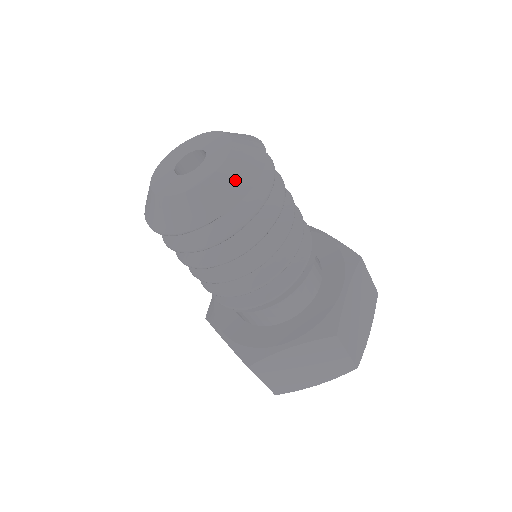
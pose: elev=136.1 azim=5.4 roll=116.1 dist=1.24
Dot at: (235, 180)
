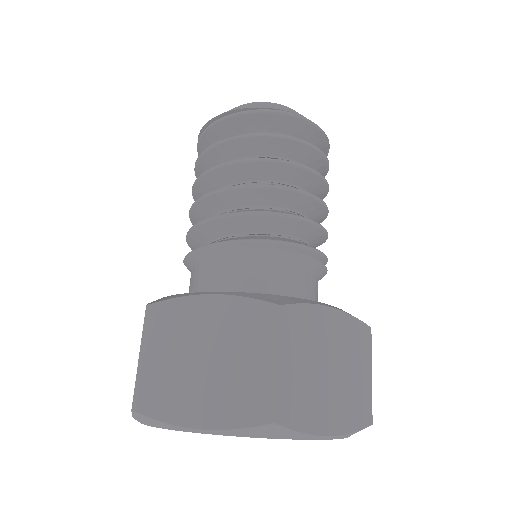
Dot at: occluded
